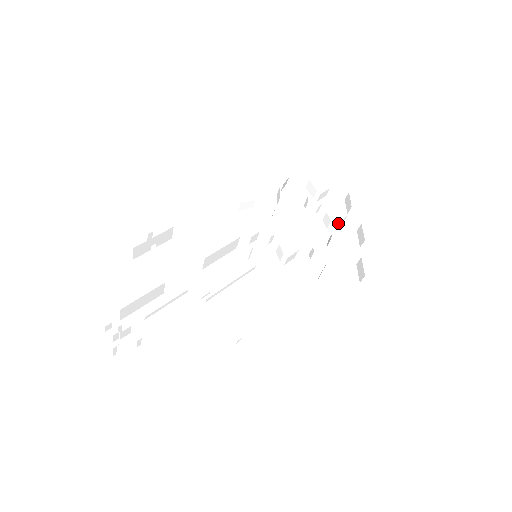
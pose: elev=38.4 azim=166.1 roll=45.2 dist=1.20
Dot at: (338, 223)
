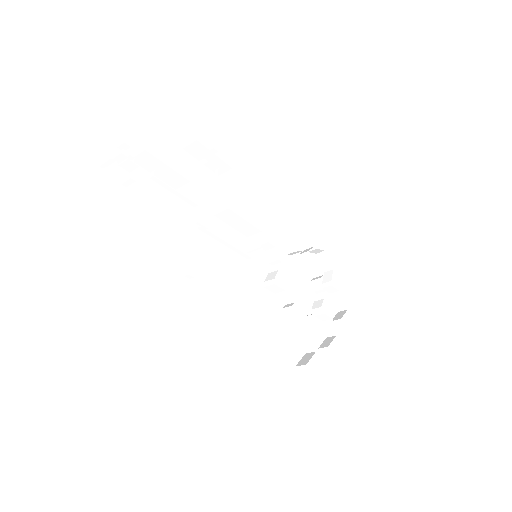
Dot at: (323, 315)
